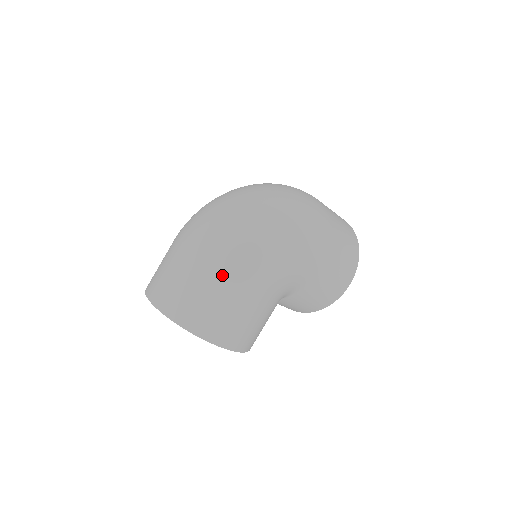
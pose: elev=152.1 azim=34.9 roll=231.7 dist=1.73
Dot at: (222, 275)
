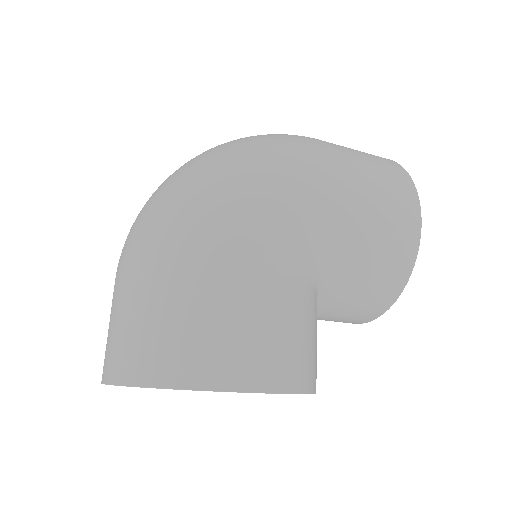
Dot at: (167, 265)
